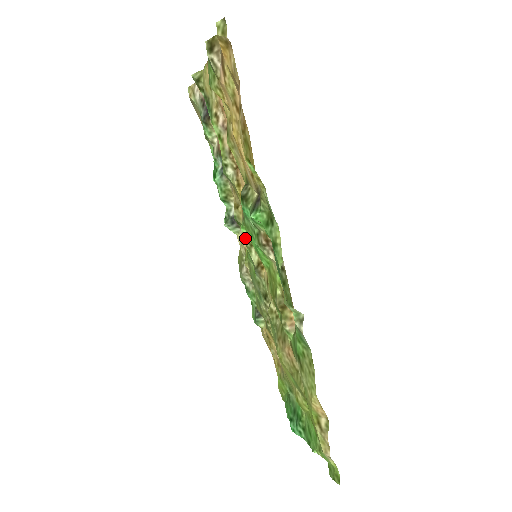
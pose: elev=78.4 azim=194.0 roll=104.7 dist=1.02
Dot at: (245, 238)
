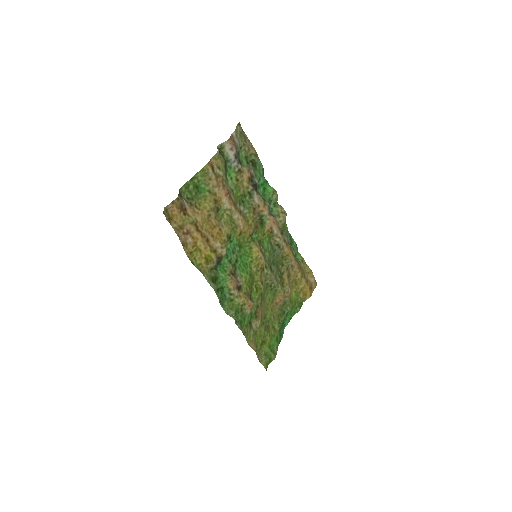
Dot at: (257, 240)
